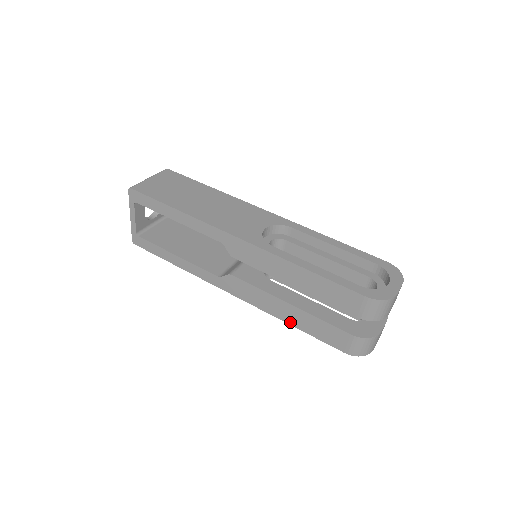
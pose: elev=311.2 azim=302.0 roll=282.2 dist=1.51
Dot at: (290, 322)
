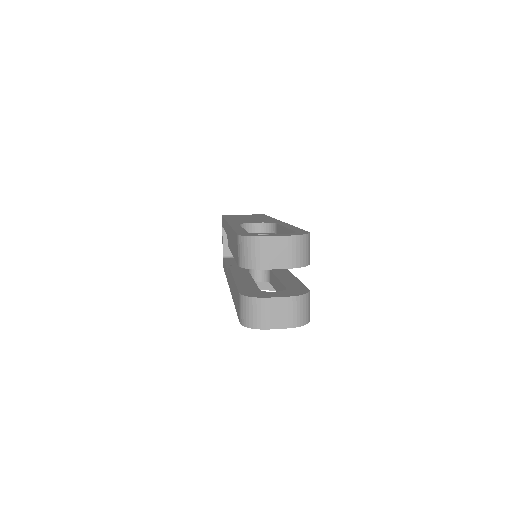
Dot at: (234, 301)
